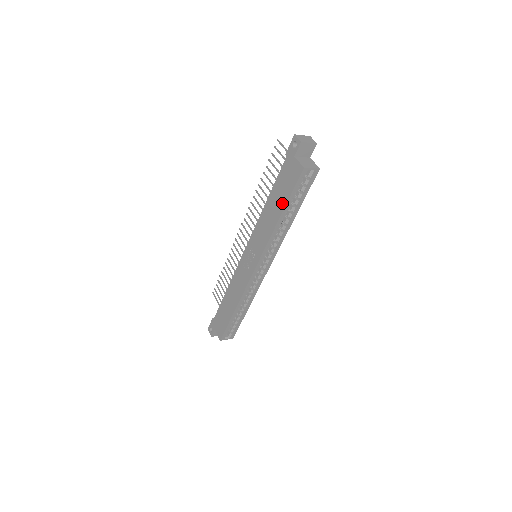
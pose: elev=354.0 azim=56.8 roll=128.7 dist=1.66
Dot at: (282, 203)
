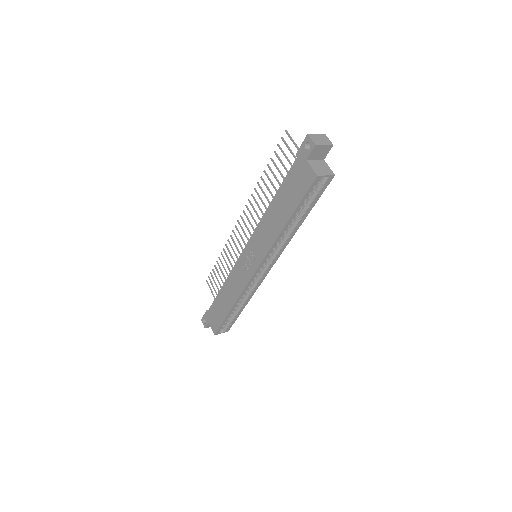
Dot at: (289, 209)
